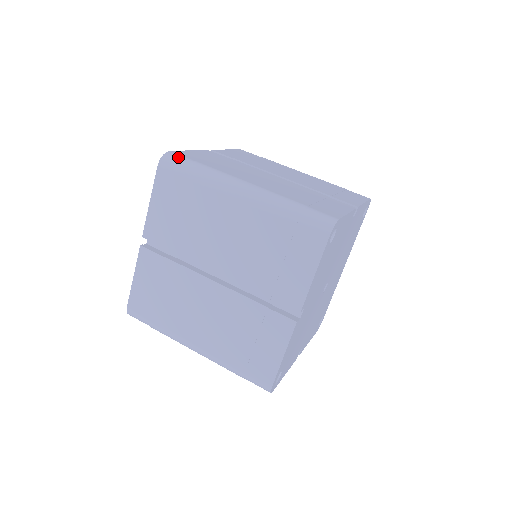
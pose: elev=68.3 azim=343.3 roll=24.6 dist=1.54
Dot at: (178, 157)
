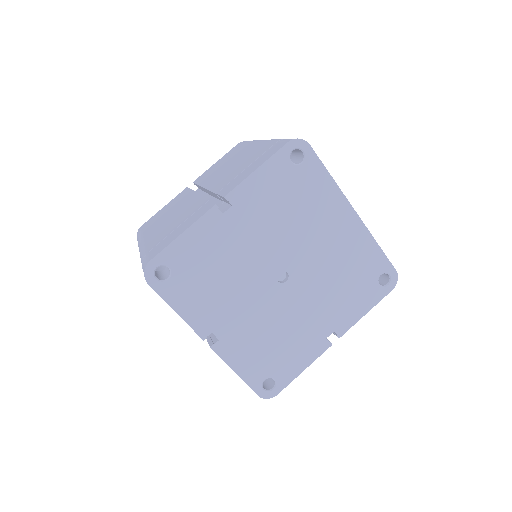
Dot at: (138, 232)
